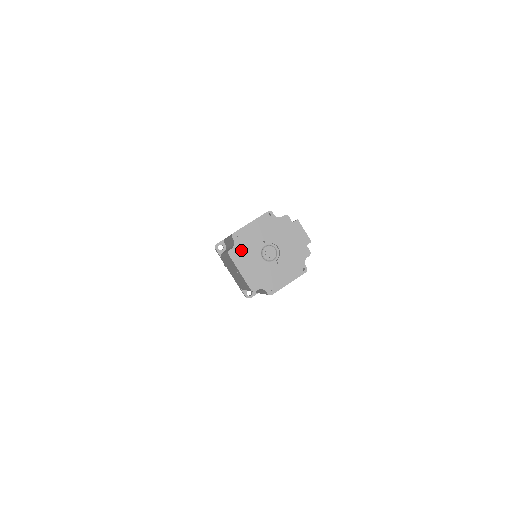
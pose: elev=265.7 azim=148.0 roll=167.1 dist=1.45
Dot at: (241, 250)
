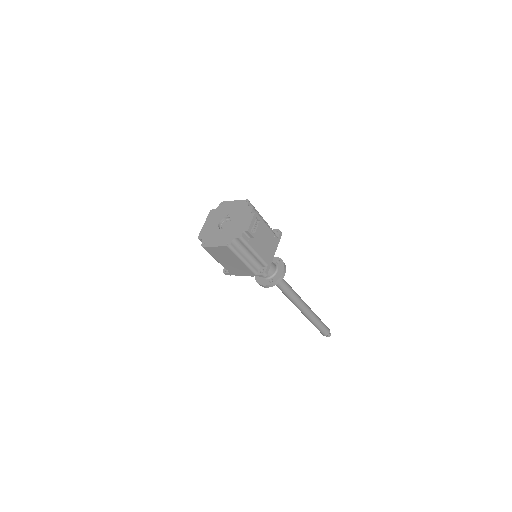
Dot at: (216, 212)
